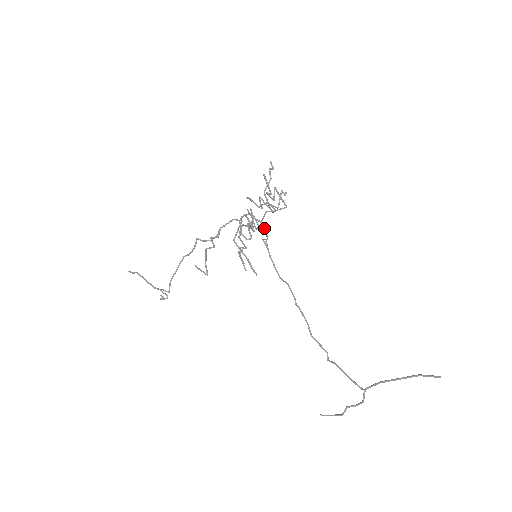
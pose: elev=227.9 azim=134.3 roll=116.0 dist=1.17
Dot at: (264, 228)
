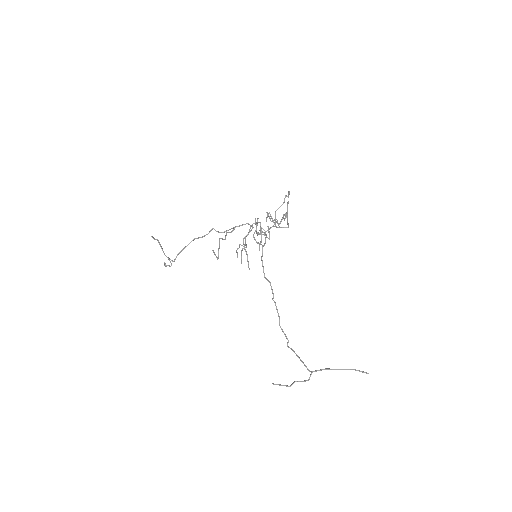
Dot at: (266, 237)
